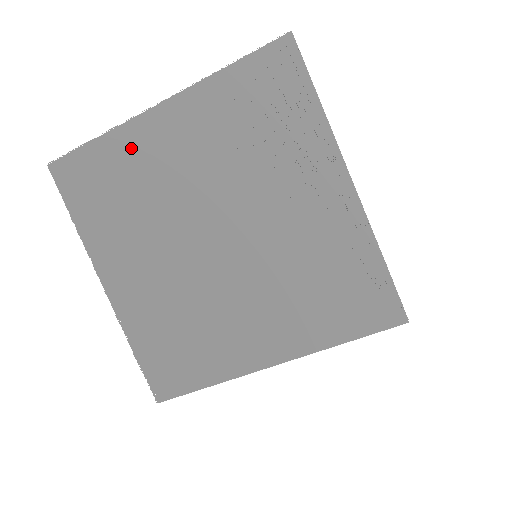
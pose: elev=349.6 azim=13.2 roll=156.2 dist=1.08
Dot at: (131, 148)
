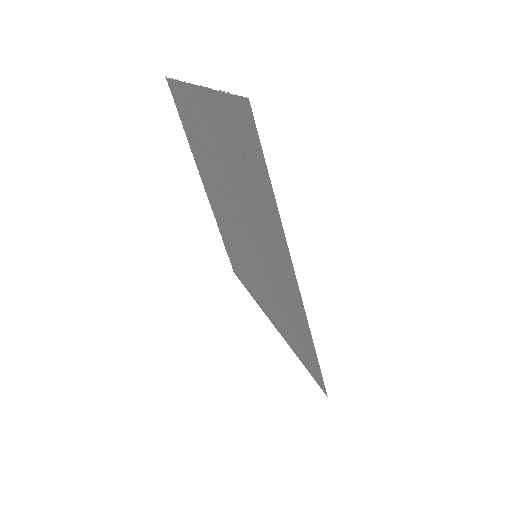
Dot at: (192, 107)
